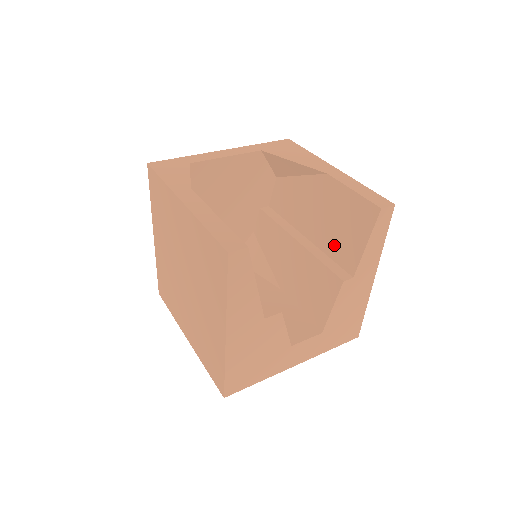
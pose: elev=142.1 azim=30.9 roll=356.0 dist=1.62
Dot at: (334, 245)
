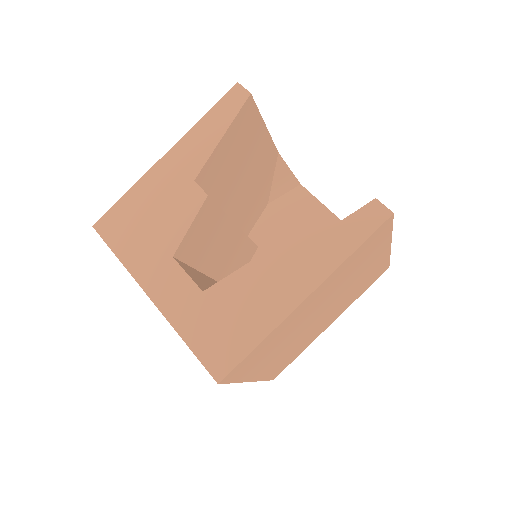
Dot at: occluded
